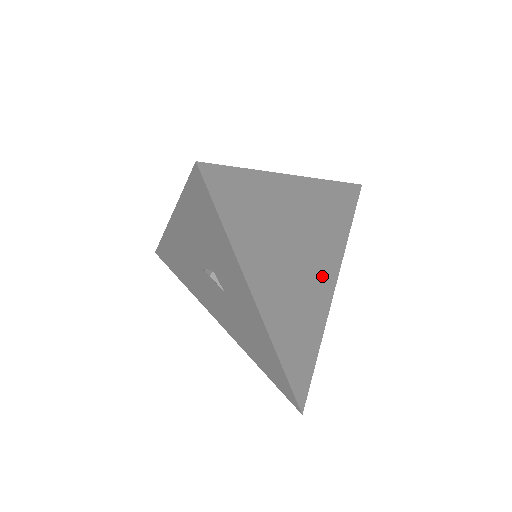
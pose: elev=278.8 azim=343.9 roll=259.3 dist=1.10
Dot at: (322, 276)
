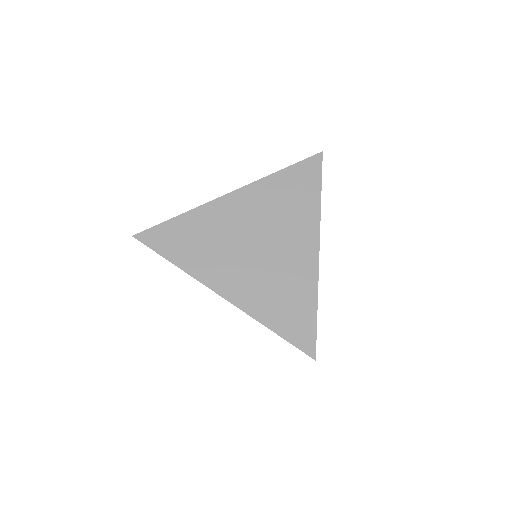
Dot at: (294, 247)
